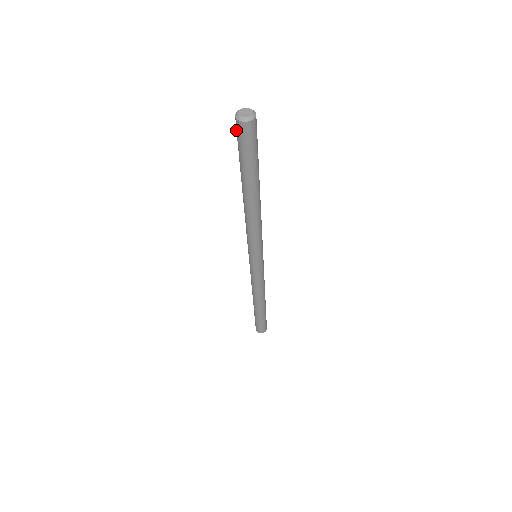
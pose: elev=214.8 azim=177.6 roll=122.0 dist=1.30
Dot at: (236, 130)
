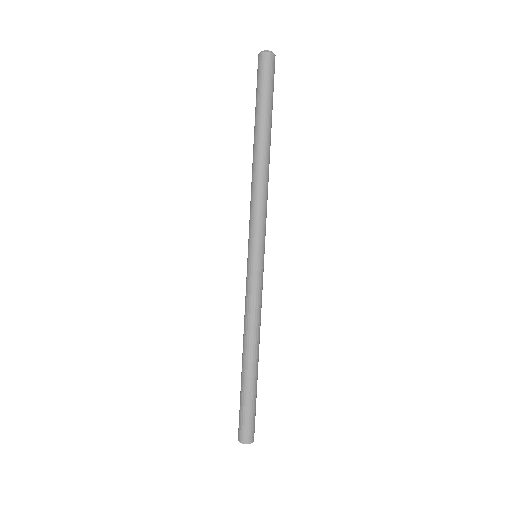
Dot at: (261, 67)
